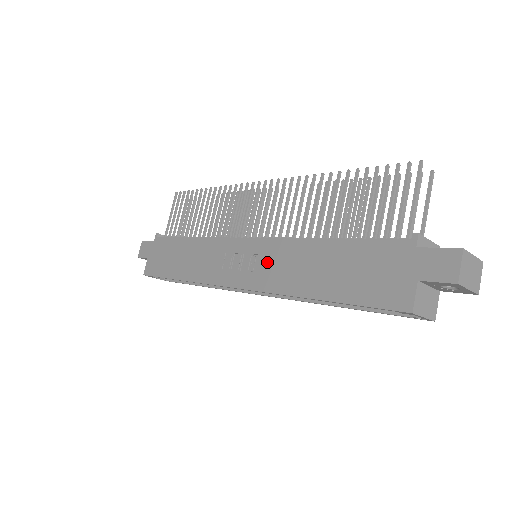
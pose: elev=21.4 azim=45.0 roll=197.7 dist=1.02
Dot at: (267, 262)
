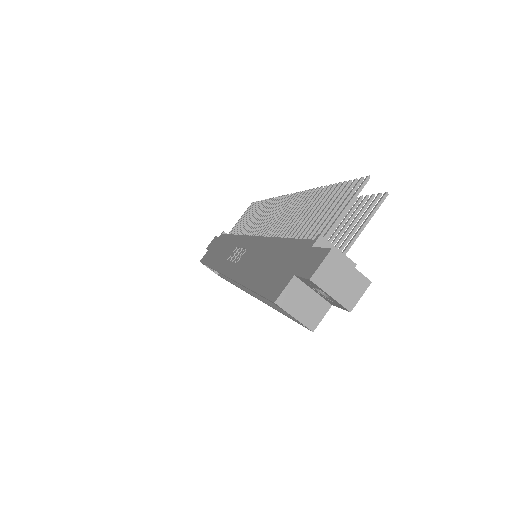
Dot at: (246, 255)
